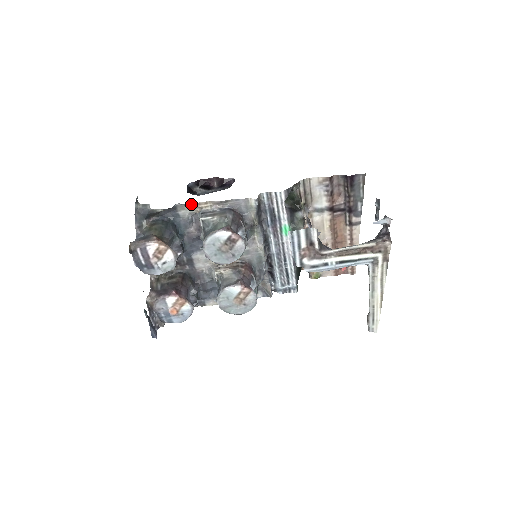
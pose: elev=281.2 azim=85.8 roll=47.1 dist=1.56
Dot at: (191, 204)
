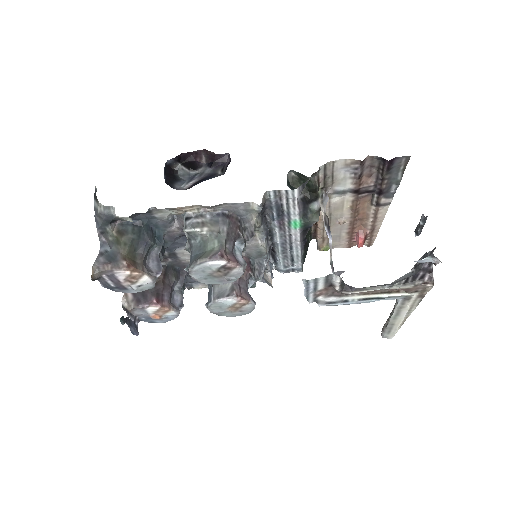
Dot at: (171, 208)
